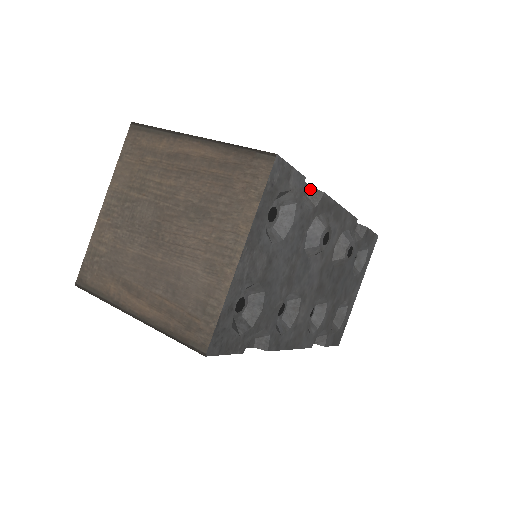
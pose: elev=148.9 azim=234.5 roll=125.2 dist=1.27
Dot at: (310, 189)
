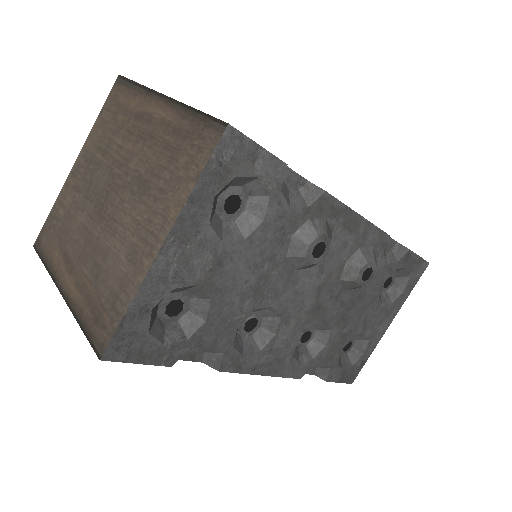
Dot at: (306, 183)
